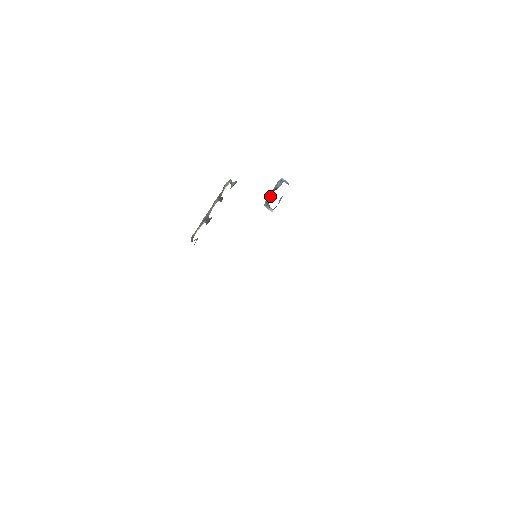
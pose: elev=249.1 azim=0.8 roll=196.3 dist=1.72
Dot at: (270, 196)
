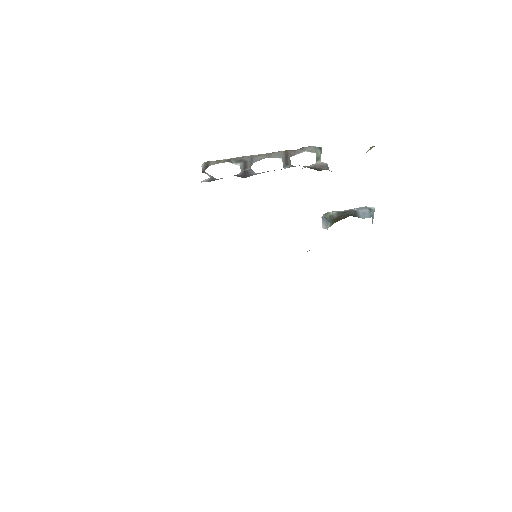
Dot at: (342, 217)
